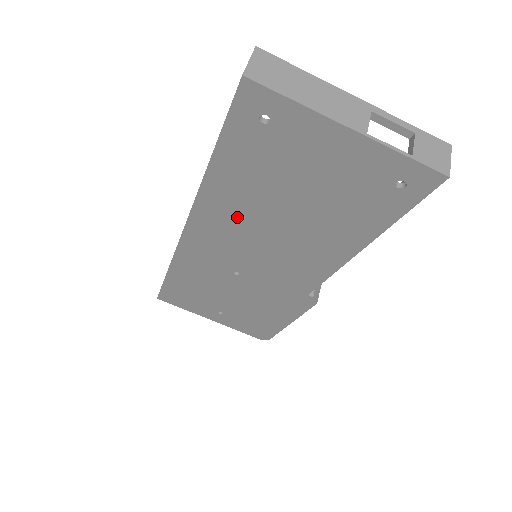
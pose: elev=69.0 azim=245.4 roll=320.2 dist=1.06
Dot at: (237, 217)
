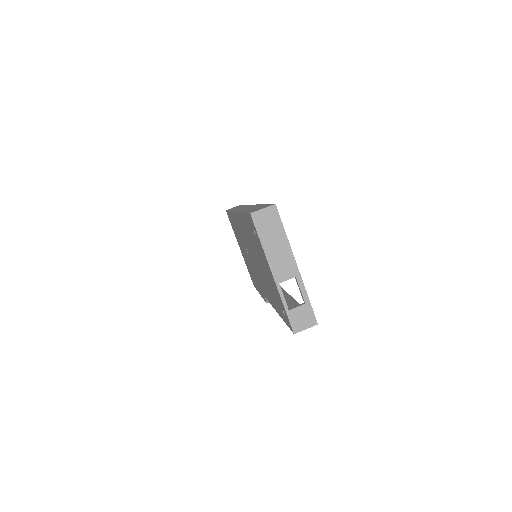
Dot at: occluded
